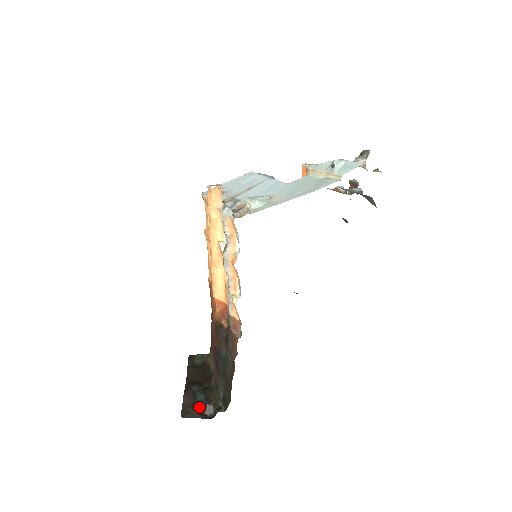
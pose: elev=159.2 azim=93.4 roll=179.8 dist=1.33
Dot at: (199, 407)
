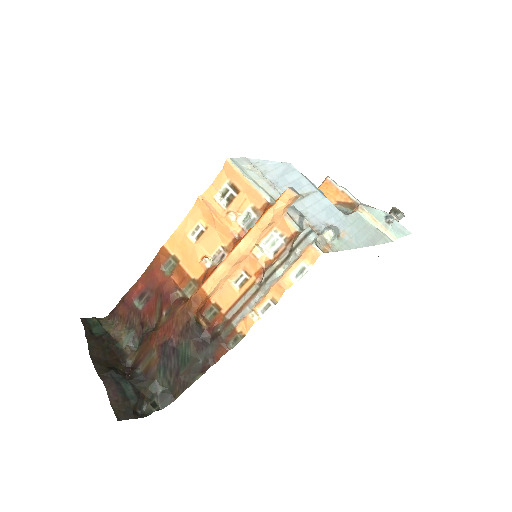
Dot at: (133, 404)
